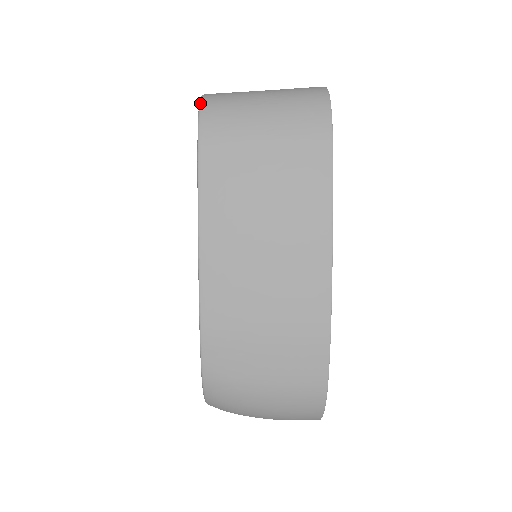
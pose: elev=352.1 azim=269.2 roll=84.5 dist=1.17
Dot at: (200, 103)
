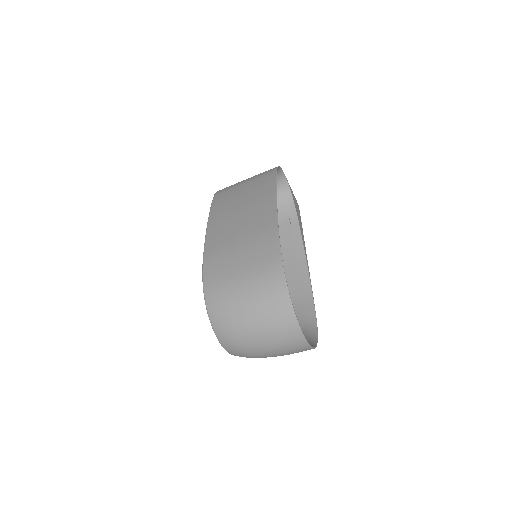
Dot at: occluded
